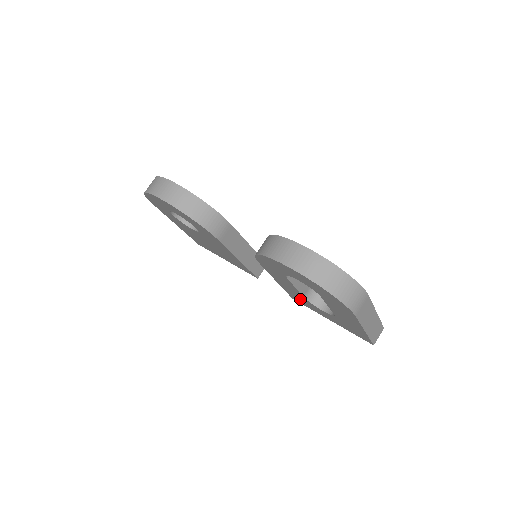
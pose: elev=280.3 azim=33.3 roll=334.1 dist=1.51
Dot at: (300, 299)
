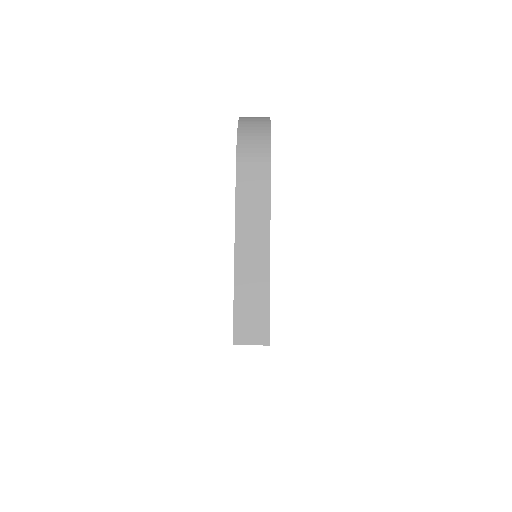
Dot at: occluded
